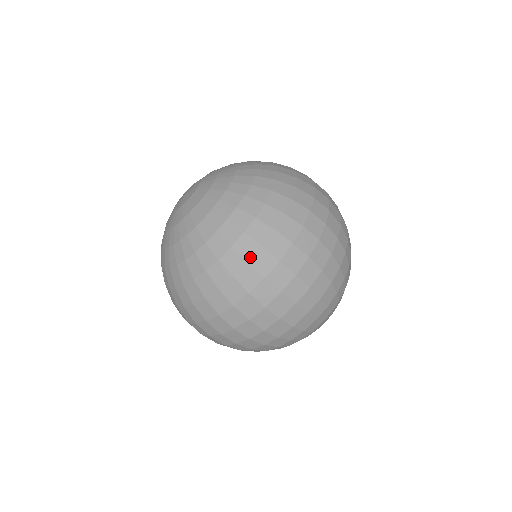
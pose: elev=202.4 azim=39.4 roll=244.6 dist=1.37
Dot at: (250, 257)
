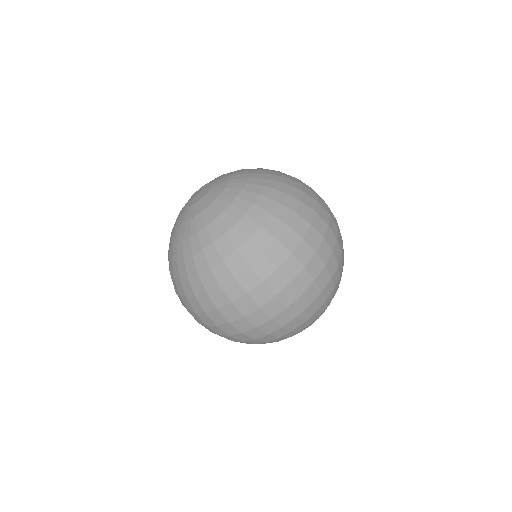
Dot at: (266, 248)
